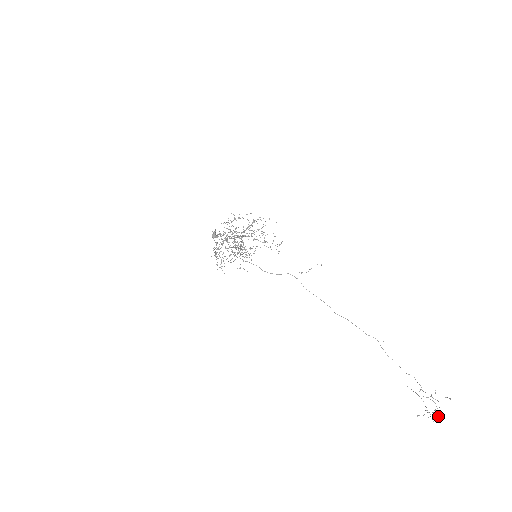
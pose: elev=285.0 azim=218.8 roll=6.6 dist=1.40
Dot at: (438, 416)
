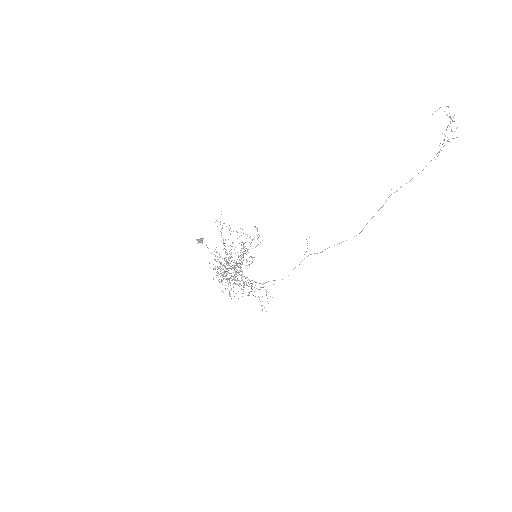
Dot at: (448, 106)
